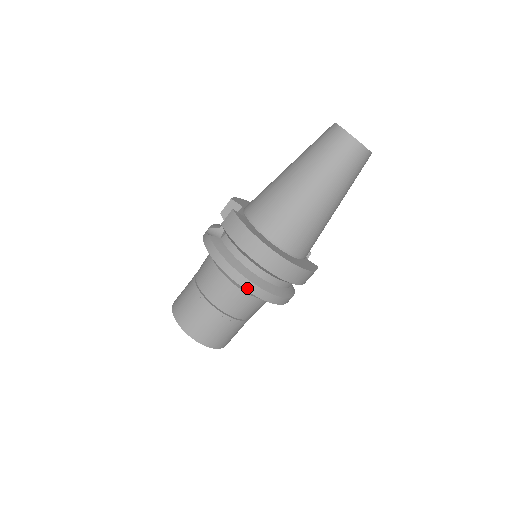
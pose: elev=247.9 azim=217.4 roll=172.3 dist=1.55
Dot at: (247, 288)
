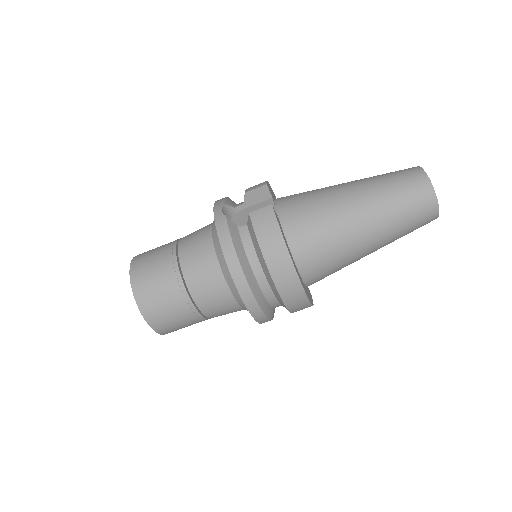
Dot at: (246, 301)
